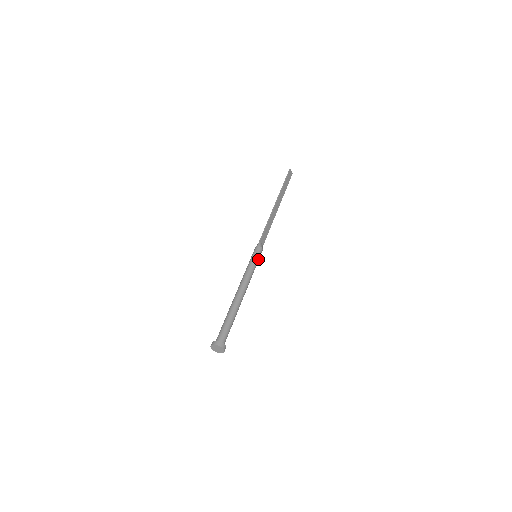
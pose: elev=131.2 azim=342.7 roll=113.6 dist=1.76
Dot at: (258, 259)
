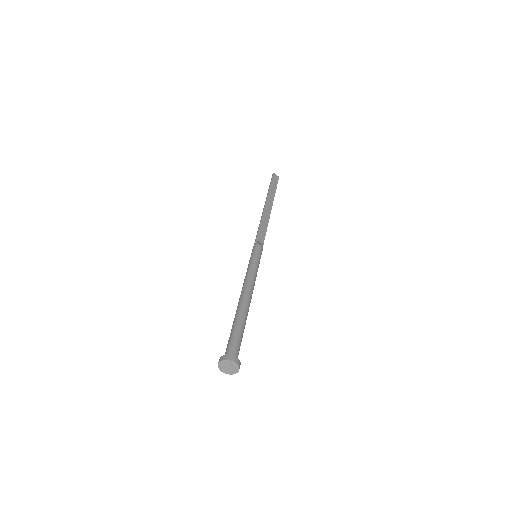
Dot at: (258, 257)
